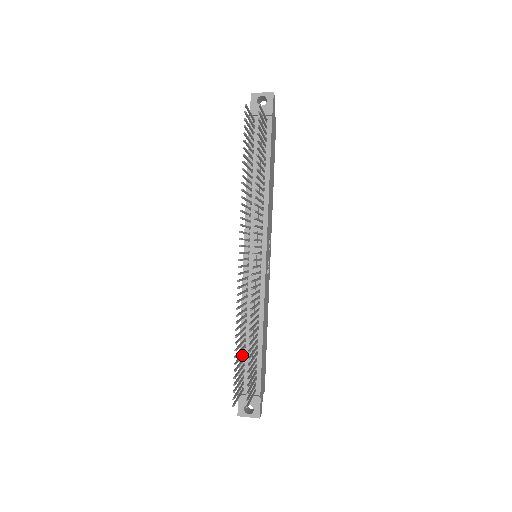
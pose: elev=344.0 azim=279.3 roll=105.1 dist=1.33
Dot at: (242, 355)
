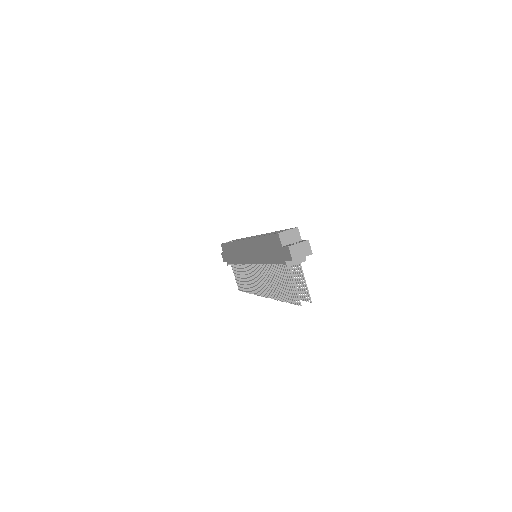
Dot at: (240, 272)
